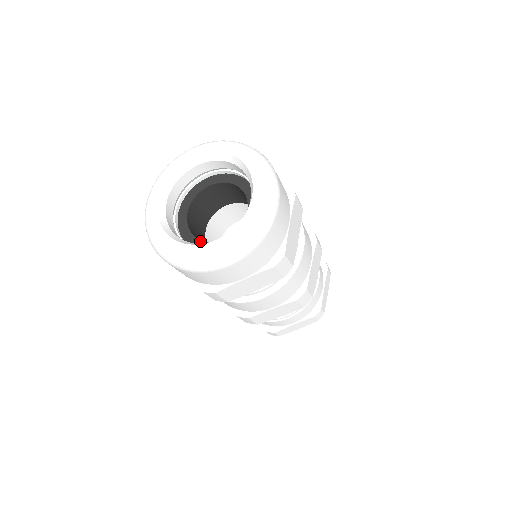
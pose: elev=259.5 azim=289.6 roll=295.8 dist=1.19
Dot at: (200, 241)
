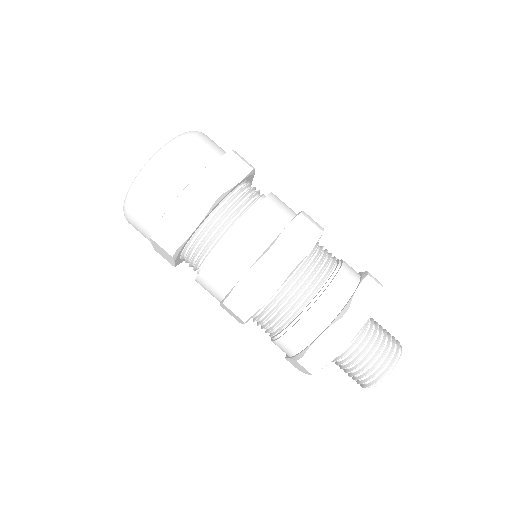
Dot at: occluded
